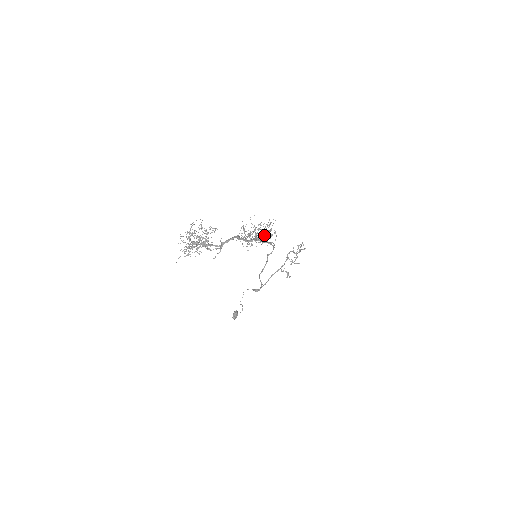
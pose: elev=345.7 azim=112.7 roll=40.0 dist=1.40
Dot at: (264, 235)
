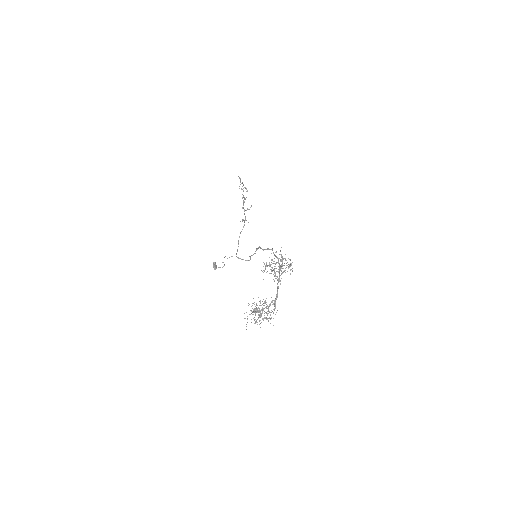
Dot at: occluded
